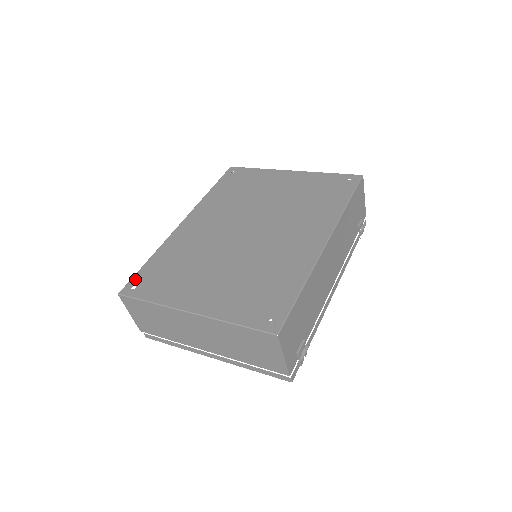
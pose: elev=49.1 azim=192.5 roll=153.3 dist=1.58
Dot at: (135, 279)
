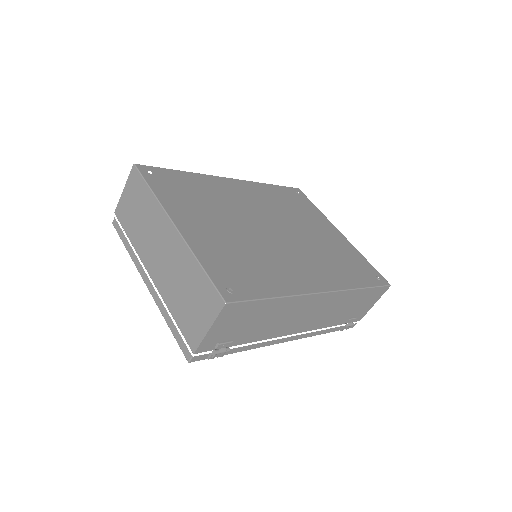
Dot at: (157, 169)
